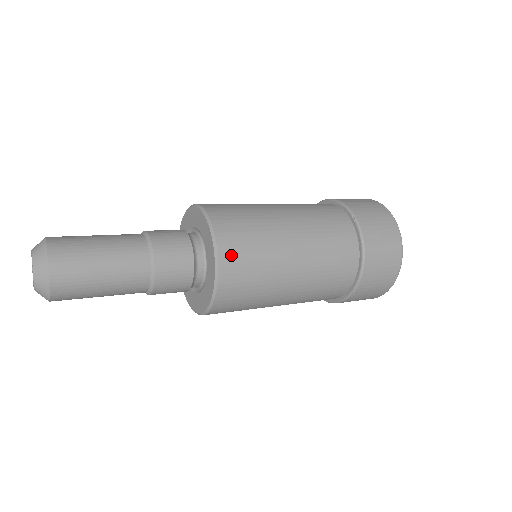
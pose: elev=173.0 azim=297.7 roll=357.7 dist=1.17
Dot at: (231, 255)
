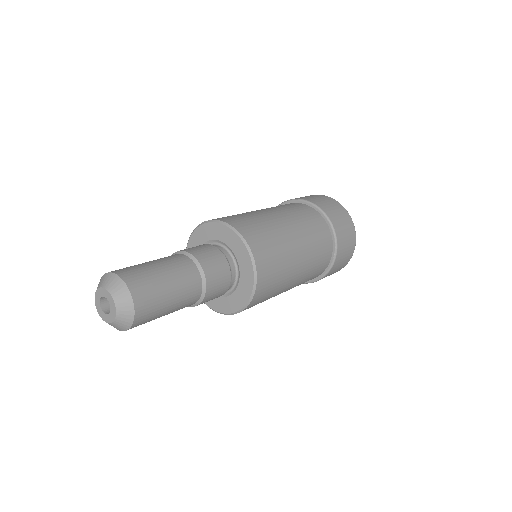
Dot at: (259, 297)
